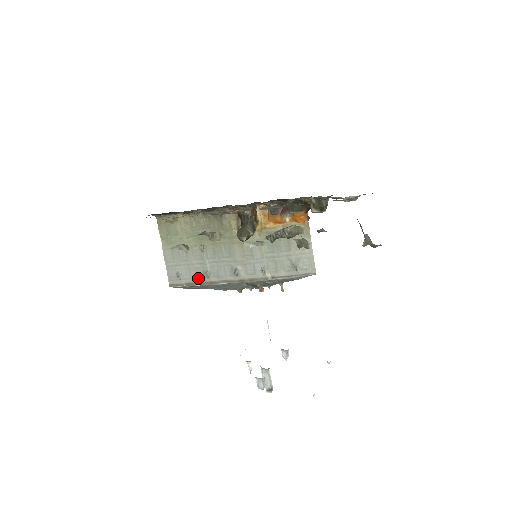
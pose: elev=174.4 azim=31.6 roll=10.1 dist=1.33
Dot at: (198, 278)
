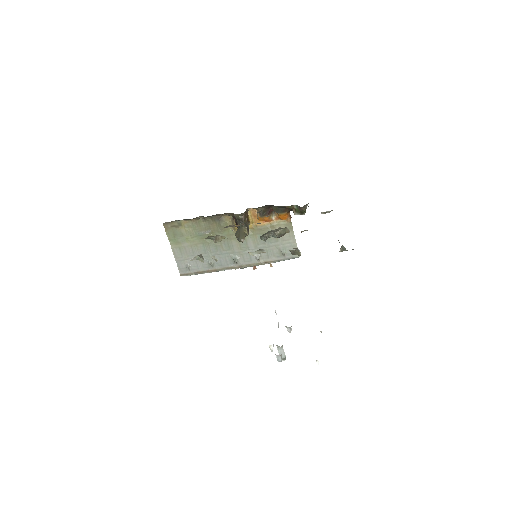
Dot at: (204, 268)
